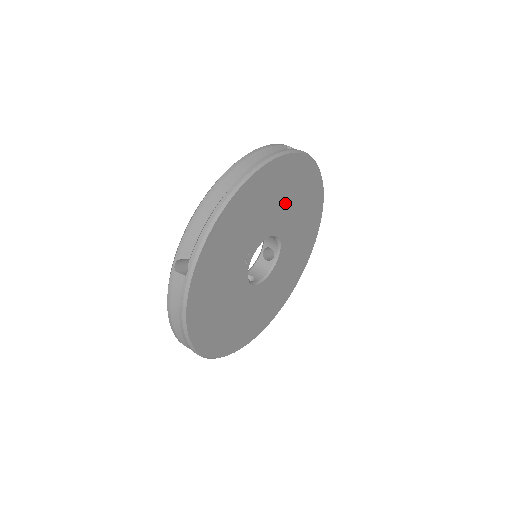
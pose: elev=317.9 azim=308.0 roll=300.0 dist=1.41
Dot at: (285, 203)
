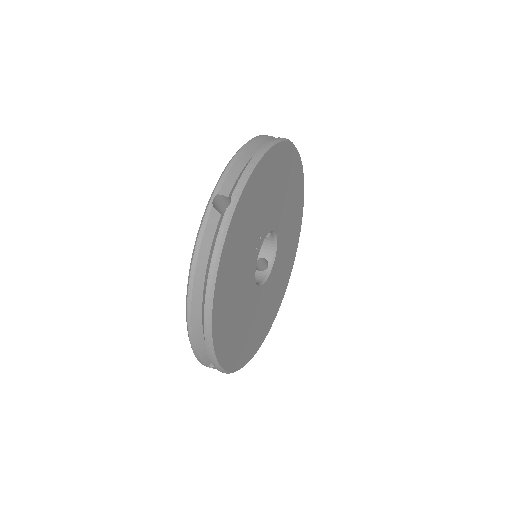
Dot at: (286, 204)
